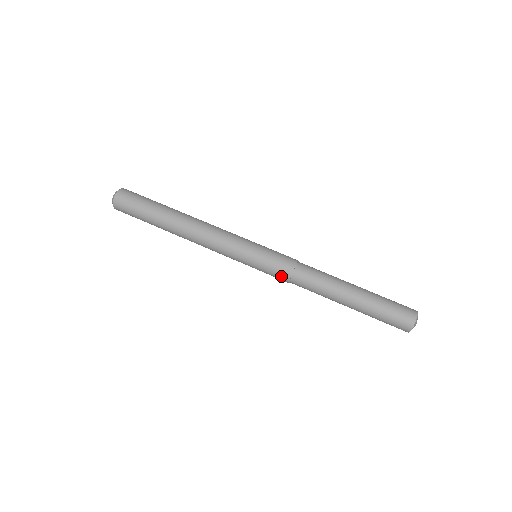
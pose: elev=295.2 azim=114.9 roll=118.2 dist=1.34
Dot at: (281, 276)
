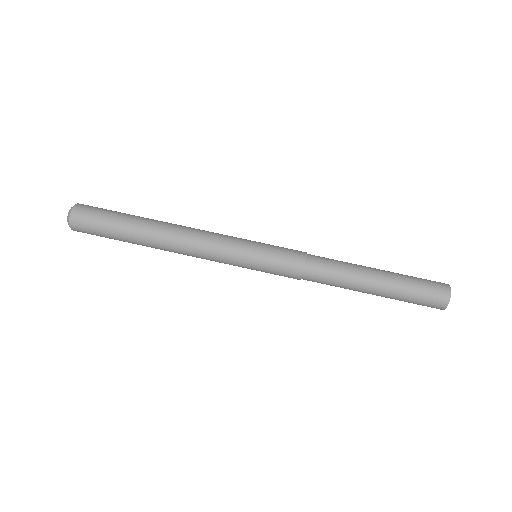
Dot at: (291, 273)
